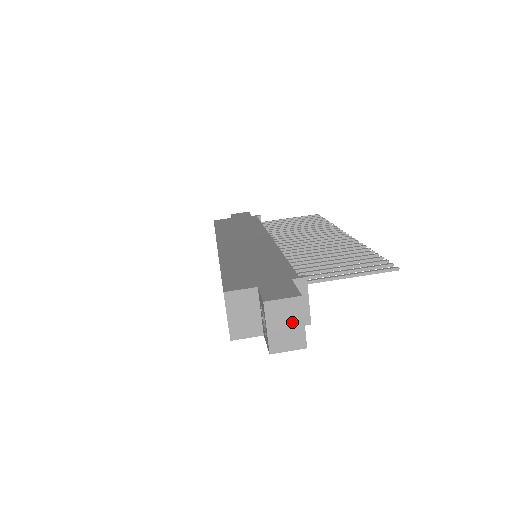
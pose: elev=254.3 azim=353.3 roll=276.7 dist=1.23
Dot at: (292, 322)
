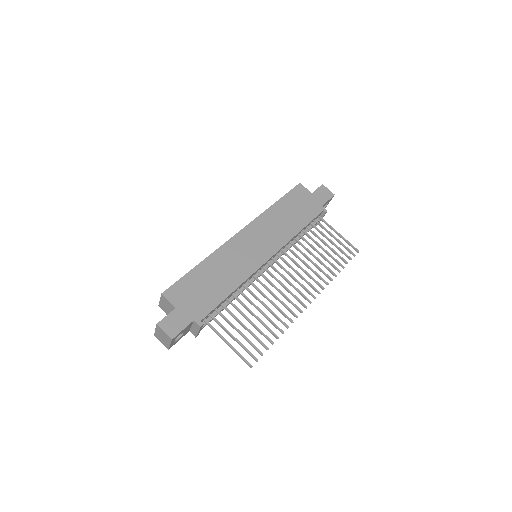
Dot at: (166, 339)
